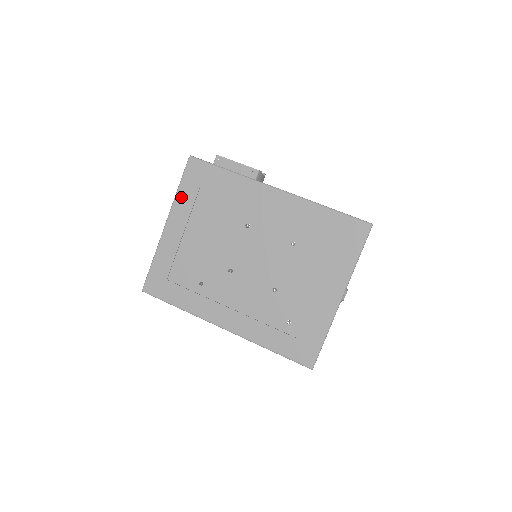
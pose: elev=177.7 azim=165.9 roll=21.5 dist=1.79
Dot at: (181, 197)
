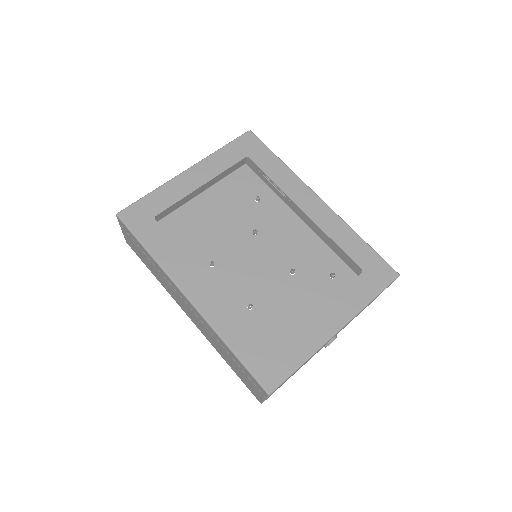
Dot at: (220, 156)
